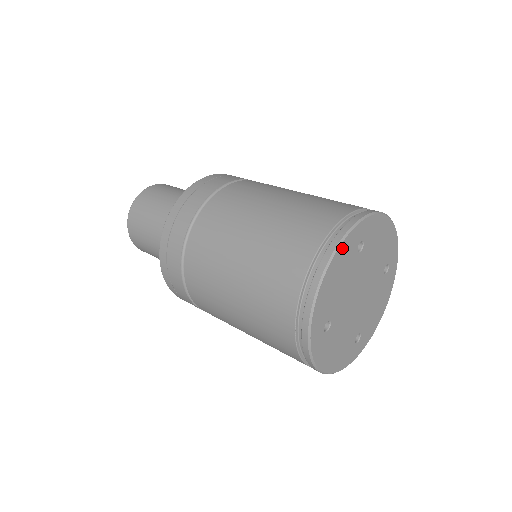
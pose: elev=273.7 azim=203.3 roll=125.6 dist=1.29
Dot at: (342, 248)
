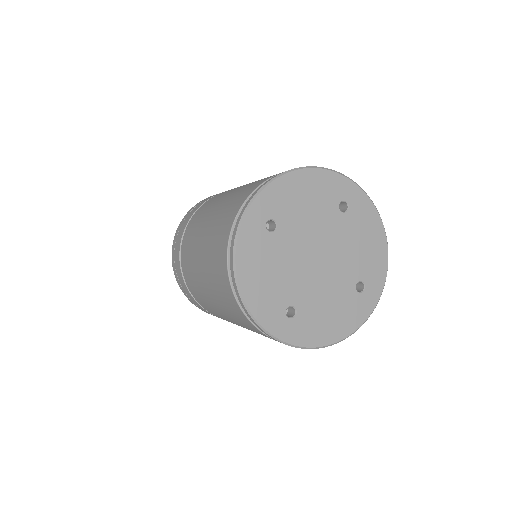
Dot at: (326, 175)
